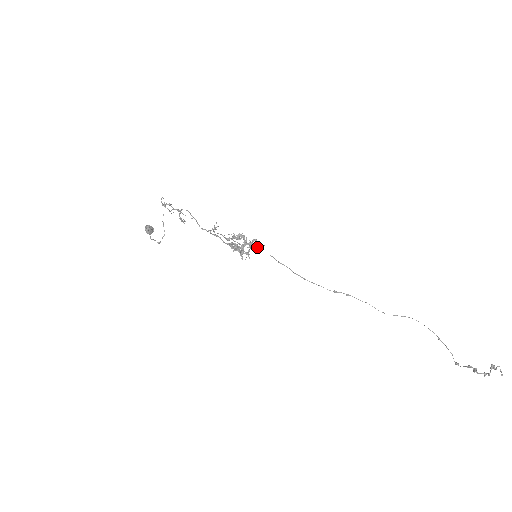
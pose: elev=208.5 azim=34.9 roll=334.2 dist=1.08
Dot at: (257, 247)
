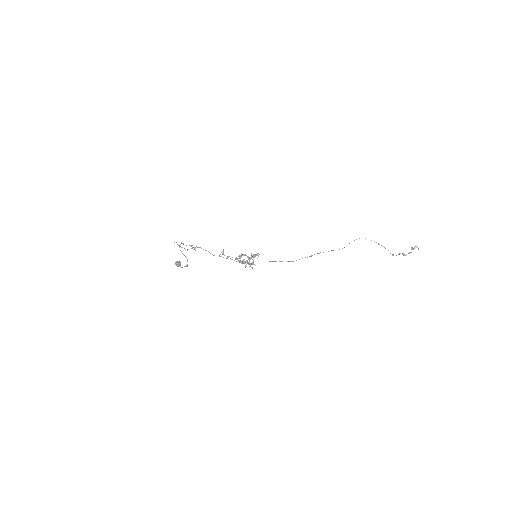
Dot at: occluded
